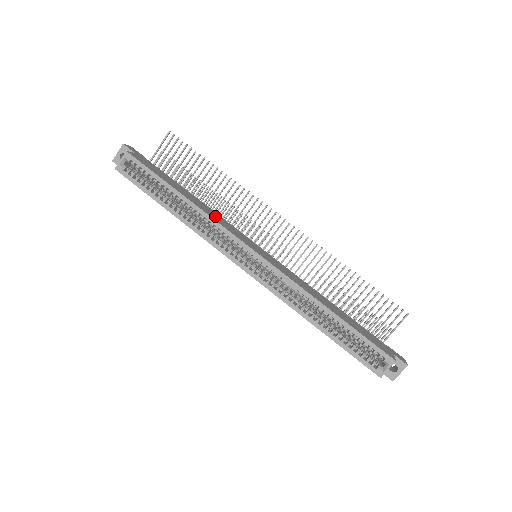
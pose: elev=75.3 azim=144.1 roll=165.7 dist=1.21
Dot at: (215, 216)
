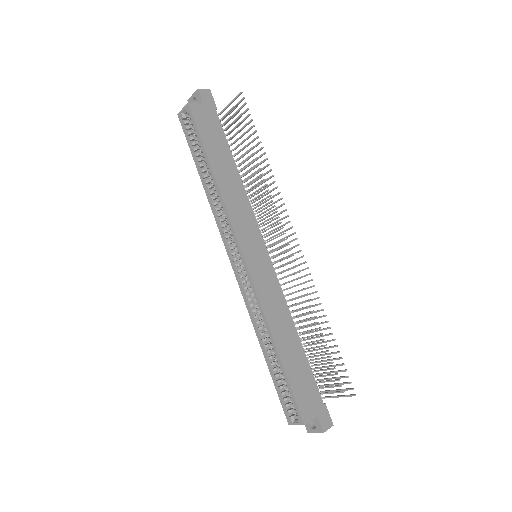
Dot at: (236, 202)
